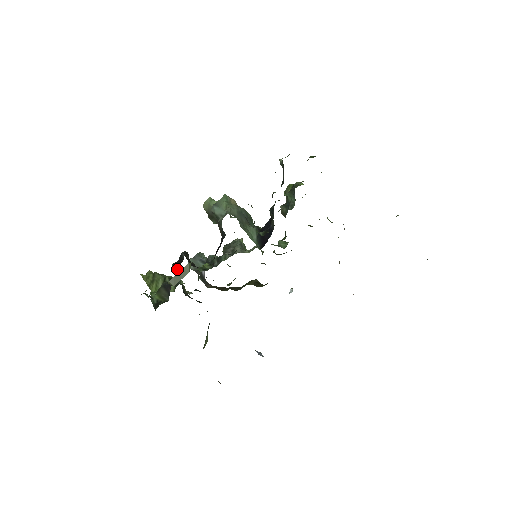
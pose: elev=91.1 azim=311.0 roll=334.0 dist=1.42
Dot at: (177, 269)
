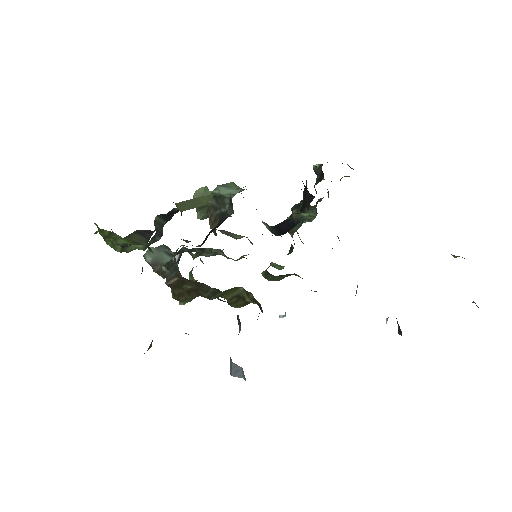
Dot at: (166, 218)
